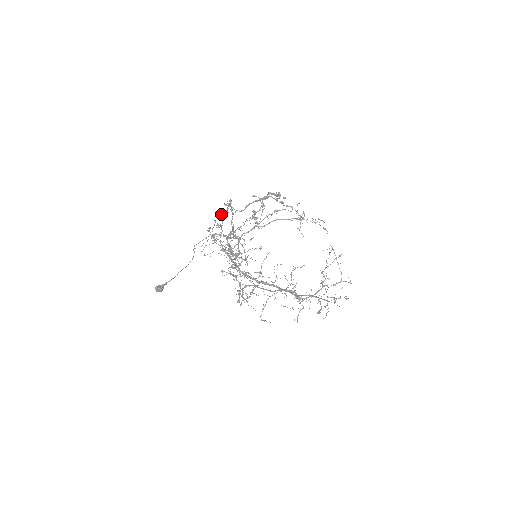
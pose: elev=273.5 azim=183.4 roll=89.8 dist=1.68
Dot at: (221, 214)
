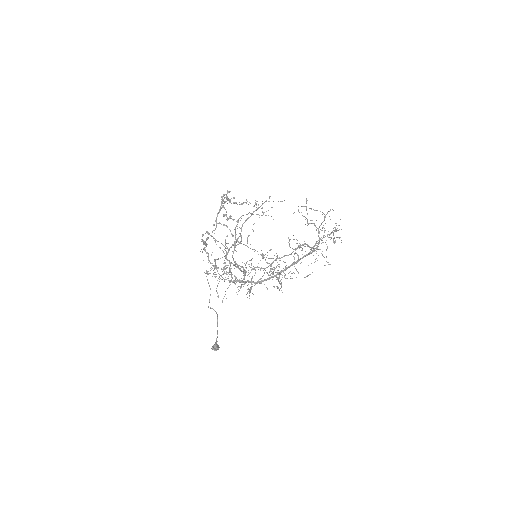
Dot at: (205, 242)
